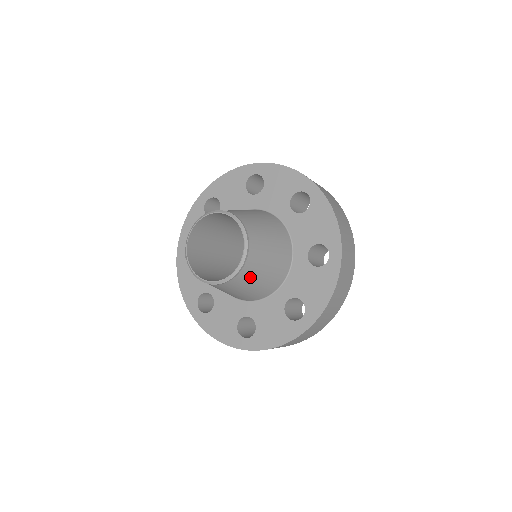
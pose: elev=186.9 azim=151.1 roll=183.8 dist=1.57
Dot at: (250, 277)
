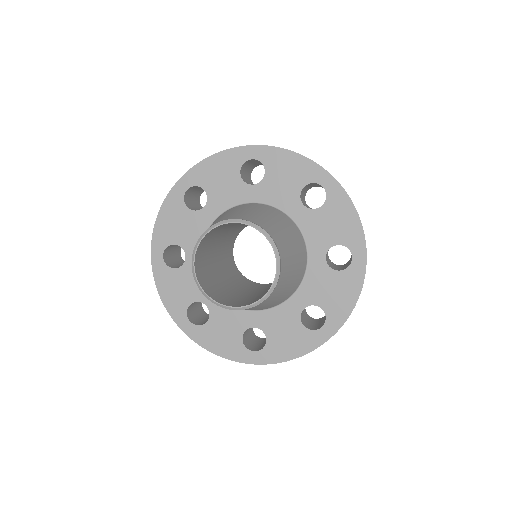
Dot at: occluded
